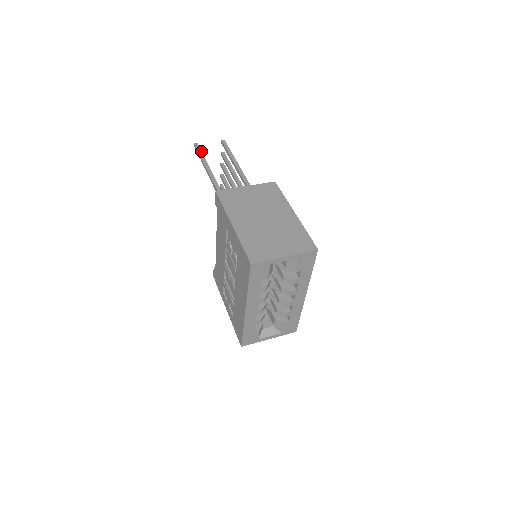
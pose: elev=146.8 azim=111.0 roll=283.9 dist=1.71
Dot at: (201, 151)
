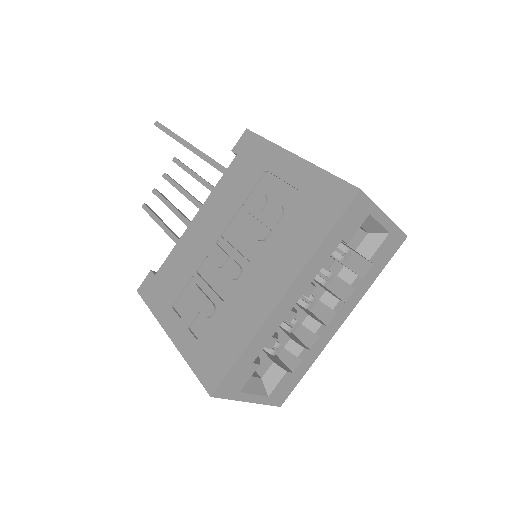
Dot at: occluded
